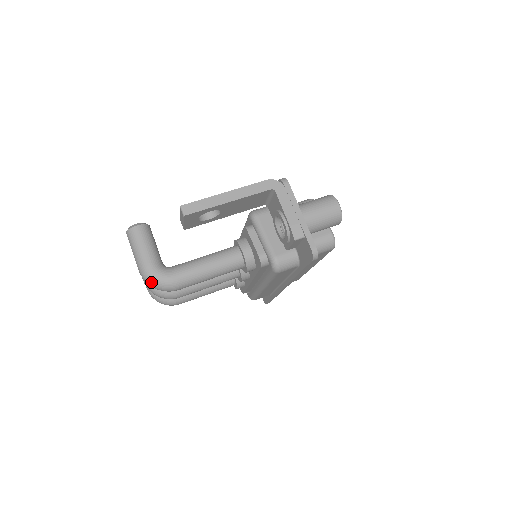
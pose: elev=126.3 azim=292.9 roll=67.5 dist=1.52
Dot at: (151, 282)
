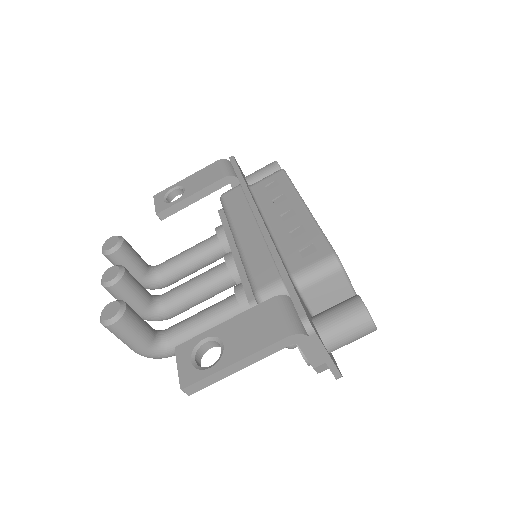
Dot at: occluded
